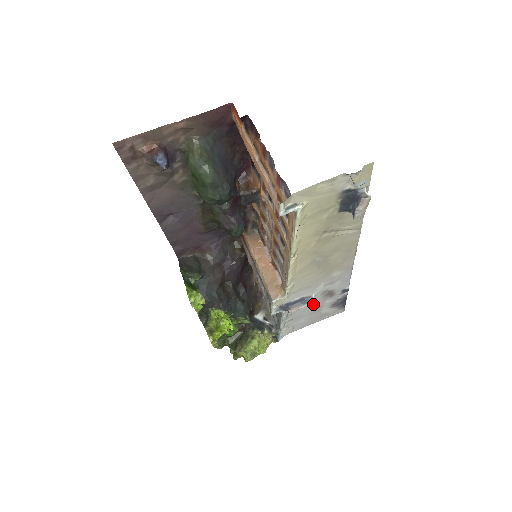
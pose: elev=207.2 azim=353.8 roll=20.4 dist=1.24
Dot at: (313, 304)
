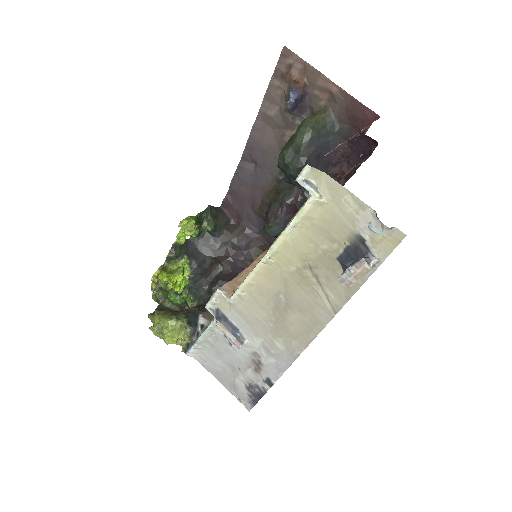
Dot at: (238, 355)
